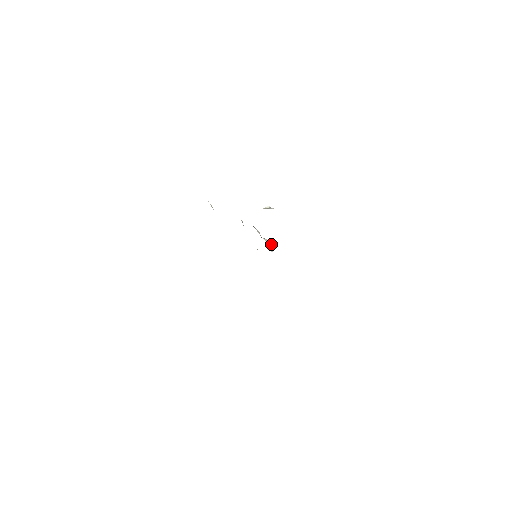
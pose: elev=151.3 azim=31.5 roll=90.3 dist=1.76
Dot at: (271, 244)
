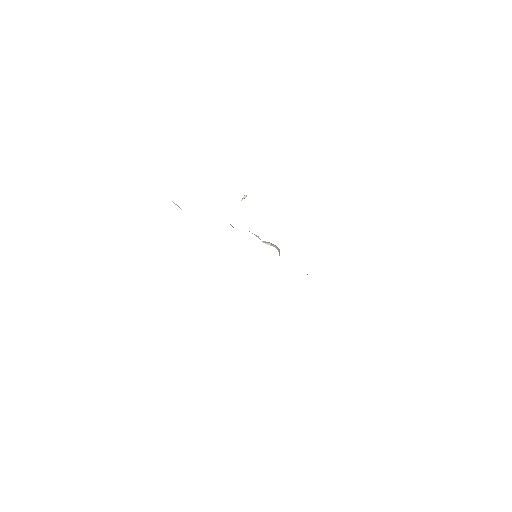
Dot at: (277, 248)
